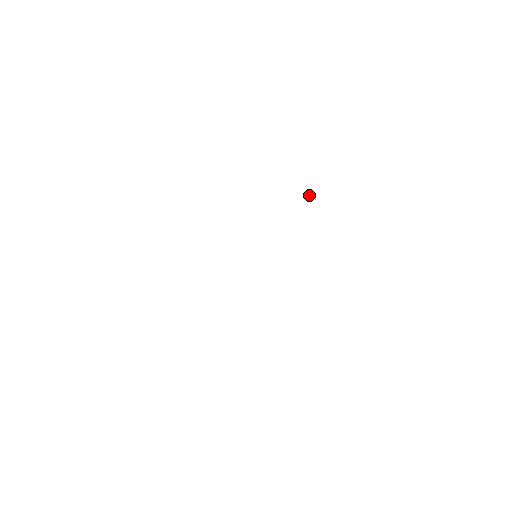
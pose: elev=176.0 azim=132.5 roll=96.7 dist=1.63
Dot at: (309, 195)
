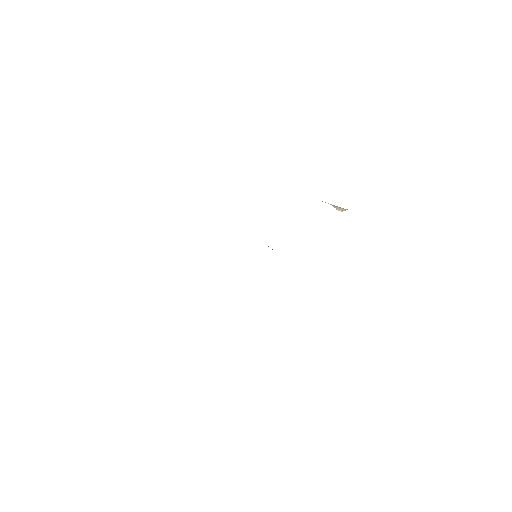
Dot at: (338, 209)
